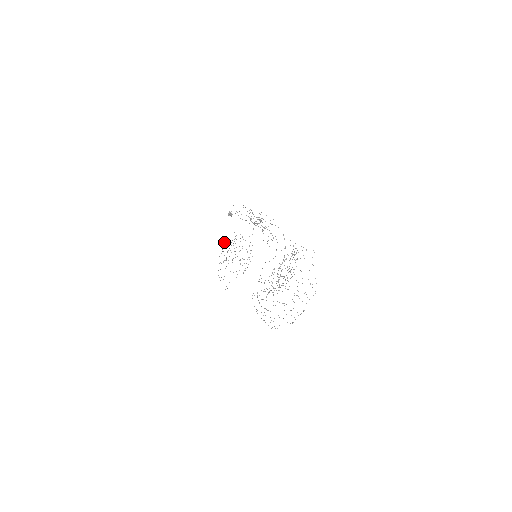
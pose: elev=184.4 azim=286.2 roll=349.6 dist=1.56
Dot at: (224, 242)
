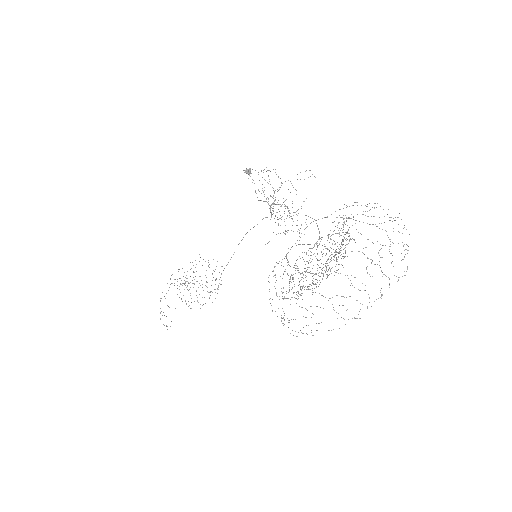
Dot at: occluded
